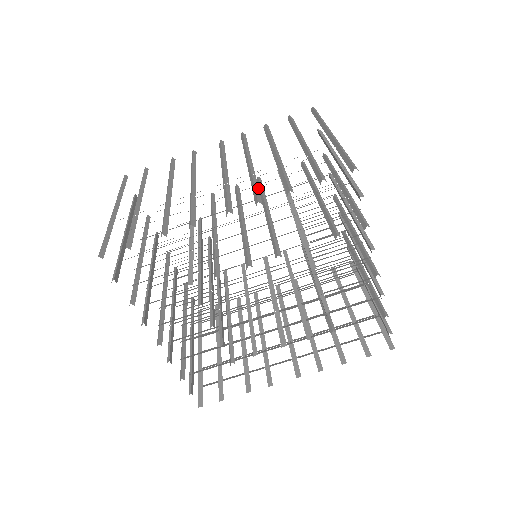
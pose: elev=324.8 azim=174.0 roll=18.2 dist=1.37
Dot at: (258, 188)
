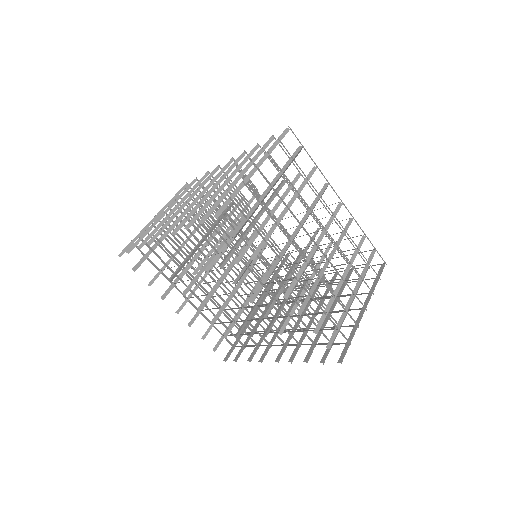
Dot at: (189, 219)
